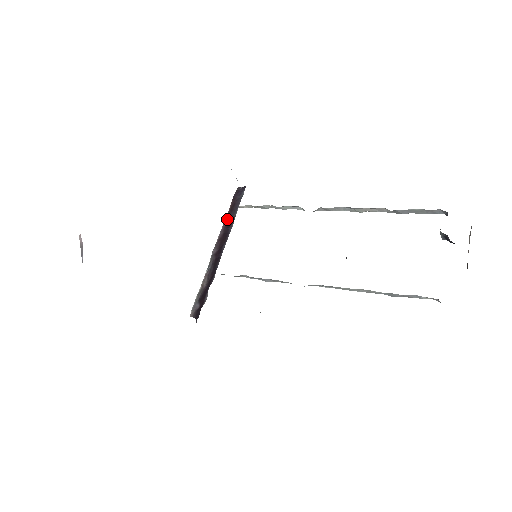
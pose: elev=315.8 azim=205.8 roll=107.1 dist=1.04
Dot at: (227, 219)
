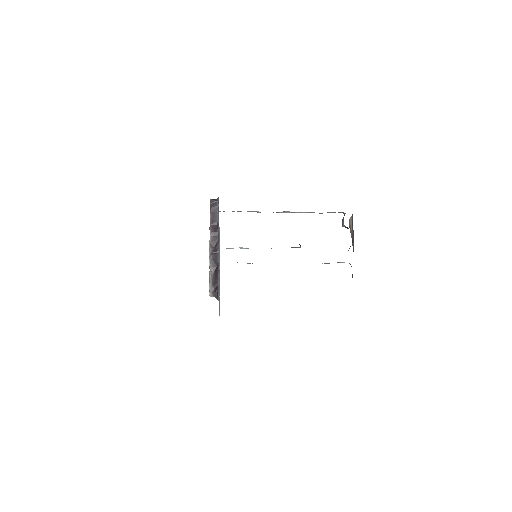
Dot at: (212, 225)
